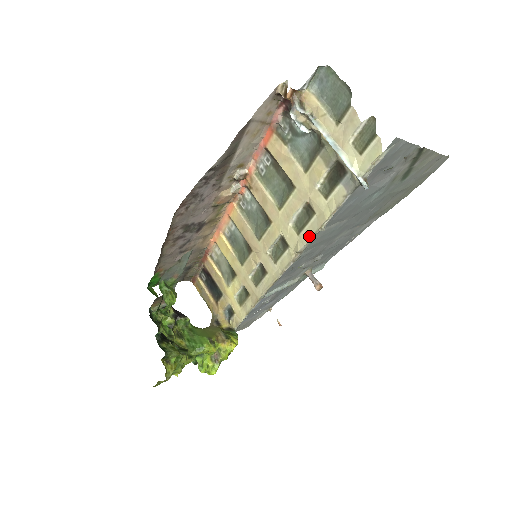
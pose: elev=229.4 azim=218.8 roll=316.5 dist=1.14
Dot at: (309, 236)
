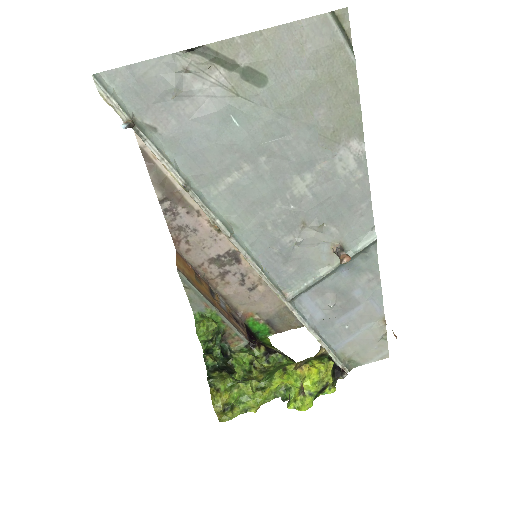
Dot at: (197, 203)
